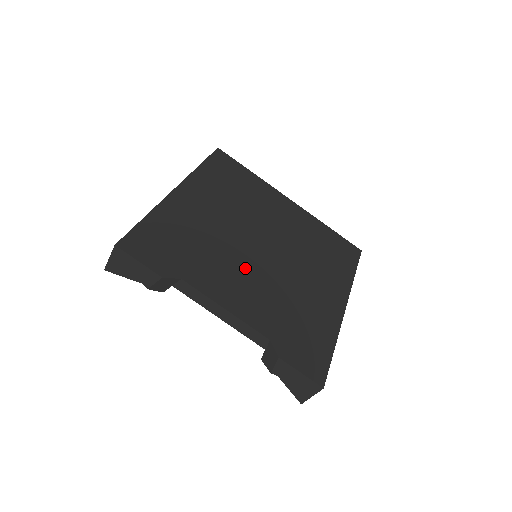
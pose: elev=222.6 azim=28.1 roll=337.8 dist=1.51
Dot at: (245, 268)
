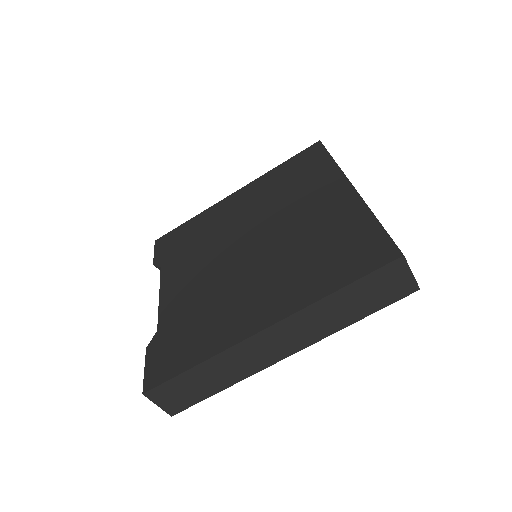
Dot at: (209, 264)
